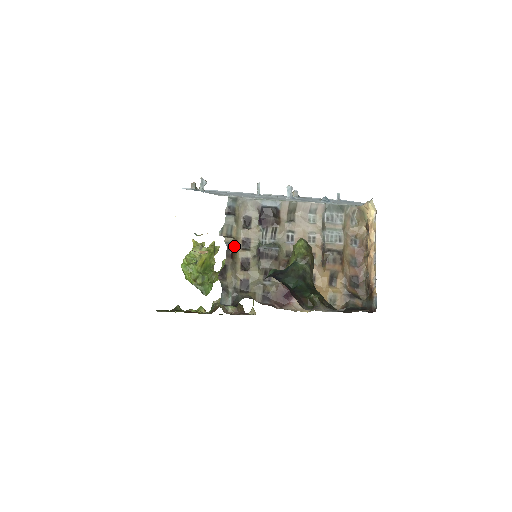
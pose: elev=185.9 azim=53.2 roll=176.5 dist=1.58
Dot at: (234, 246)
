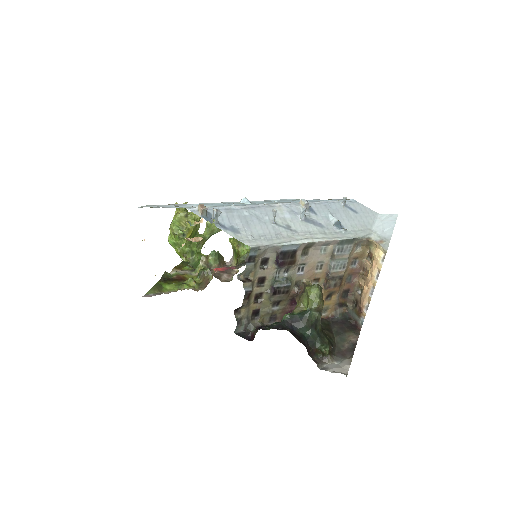
Dot at: occluded
